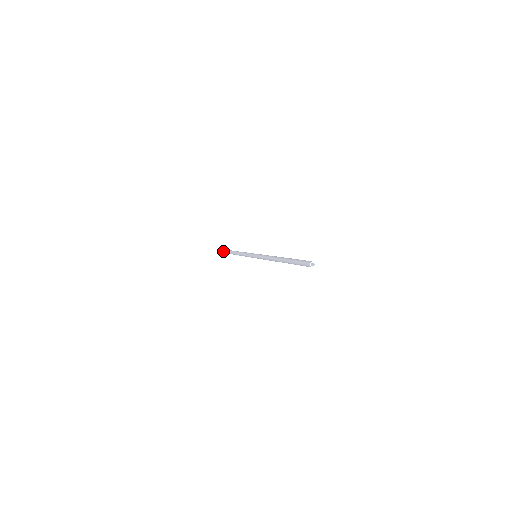
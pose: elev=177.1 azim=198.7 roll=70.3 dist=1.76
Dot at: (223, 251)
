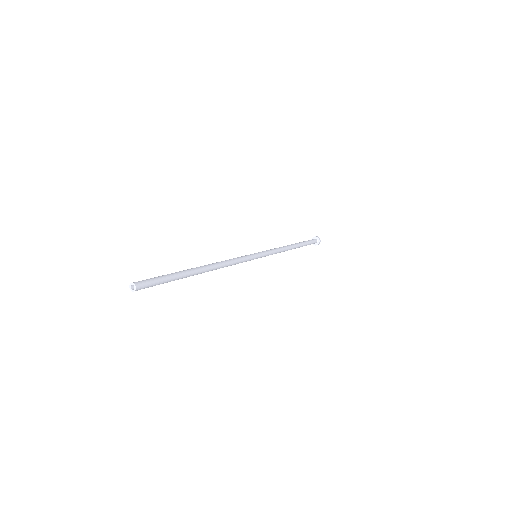
Dot at: occluded
